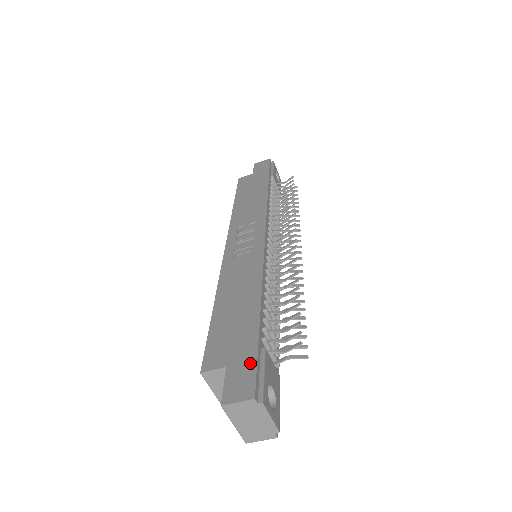
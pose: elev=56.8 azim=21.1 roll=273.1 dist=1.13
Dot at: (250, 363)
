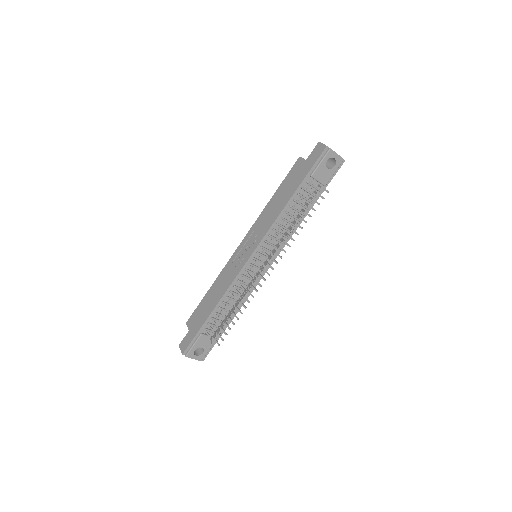
Dot at: (191, 338)
